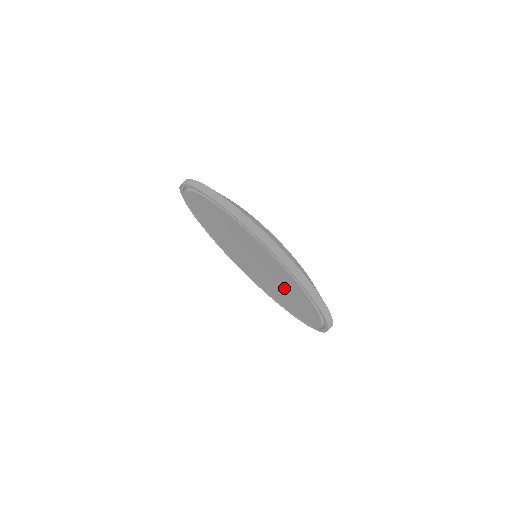
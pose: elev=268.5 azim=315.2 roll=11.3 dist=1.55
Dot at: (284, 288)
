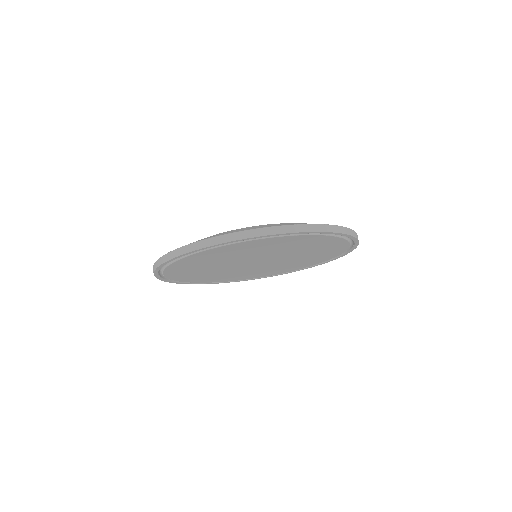
Dot at: (298, 251)
